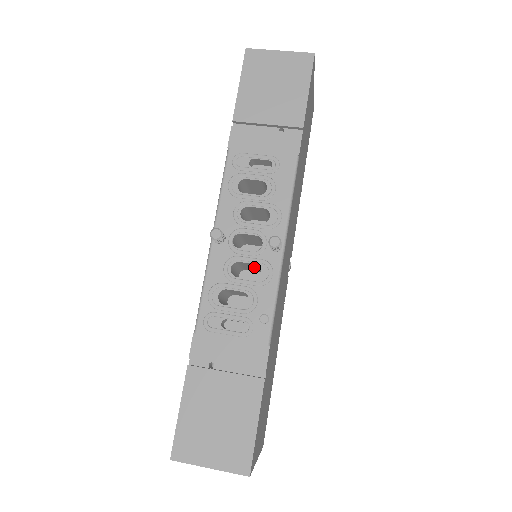
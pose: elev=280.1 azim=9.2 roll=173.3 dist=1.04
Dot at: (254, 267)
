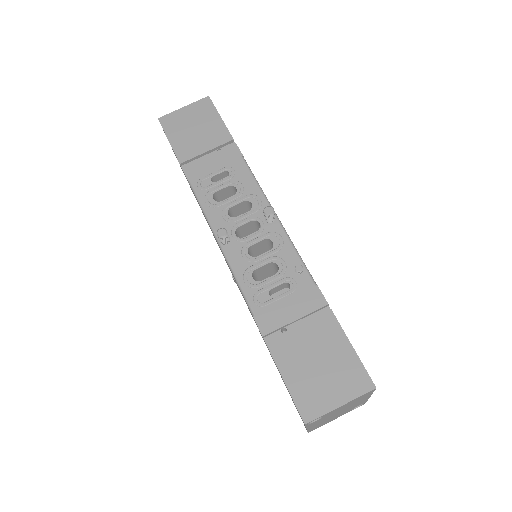
Dot at: (263, 249)
